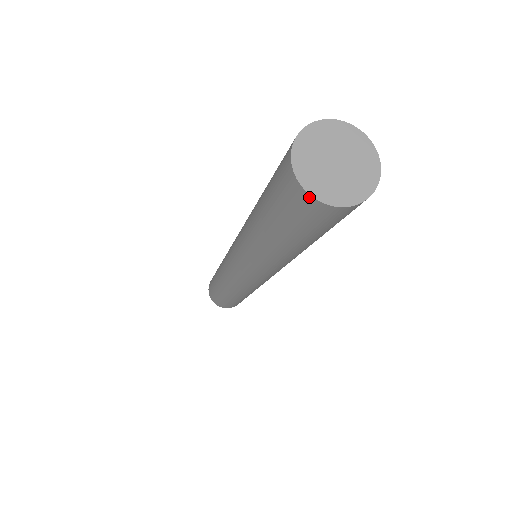
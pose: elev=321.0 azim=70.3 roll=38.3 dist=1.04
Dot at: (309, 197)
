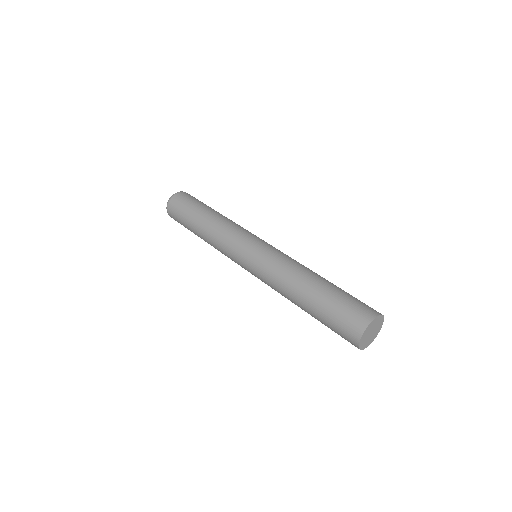
Dot at: occluded
